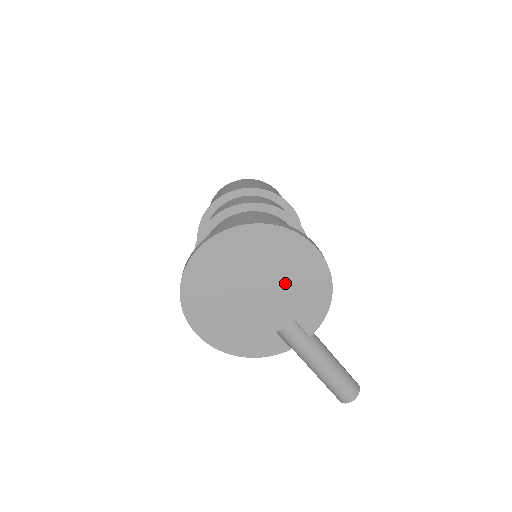
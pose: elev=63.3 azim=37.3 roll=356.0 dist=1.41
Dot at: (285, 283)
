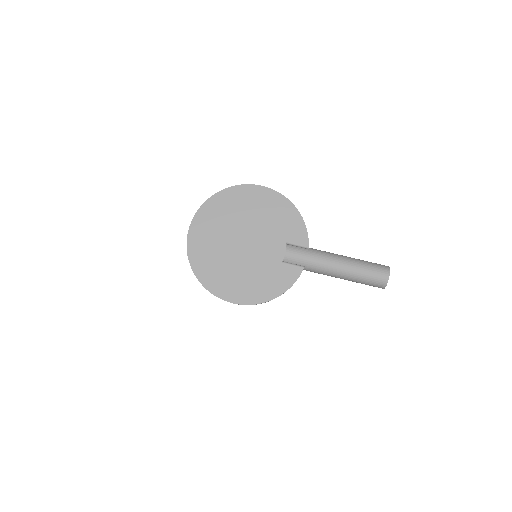
Dot at: (258, 222)
